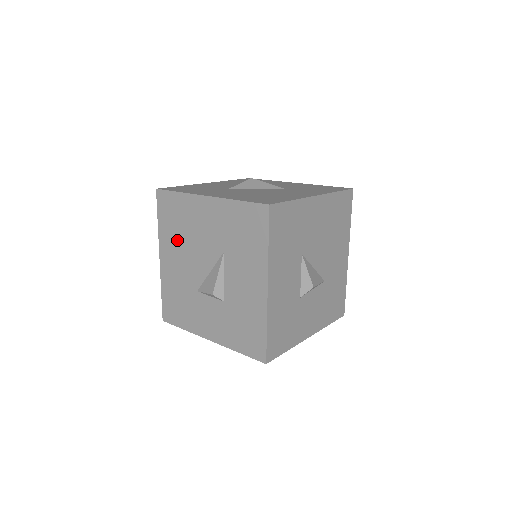
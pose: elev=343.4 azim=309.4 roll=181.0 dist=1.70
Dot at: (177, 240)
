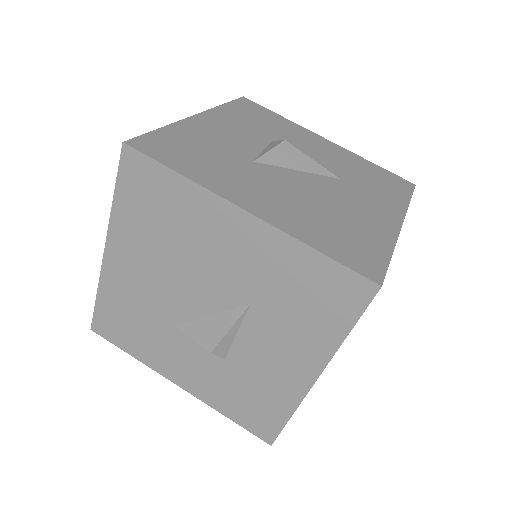
Dot at: (152, 244)
